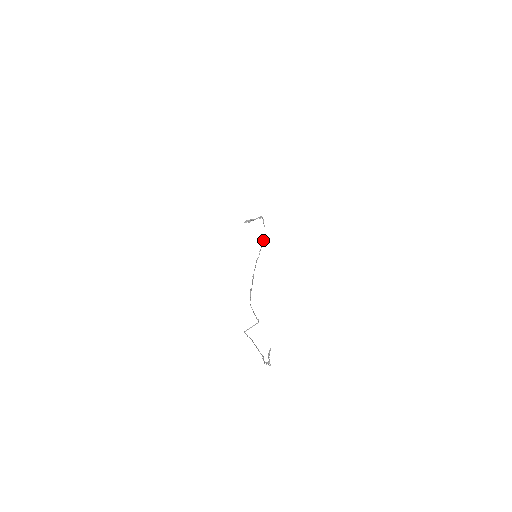
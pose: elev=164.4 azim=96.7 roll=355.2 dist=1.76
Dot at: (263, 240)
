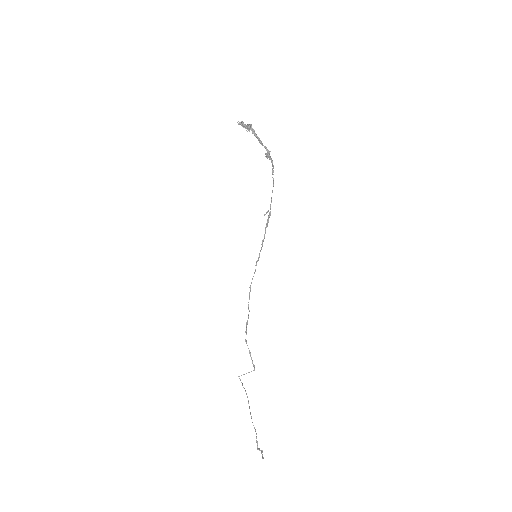
Dot at: occluded
